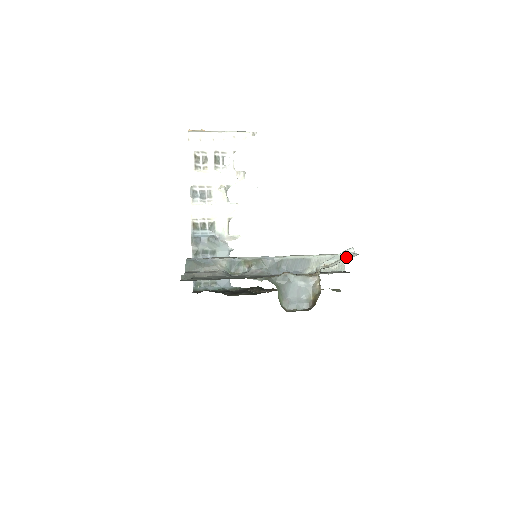
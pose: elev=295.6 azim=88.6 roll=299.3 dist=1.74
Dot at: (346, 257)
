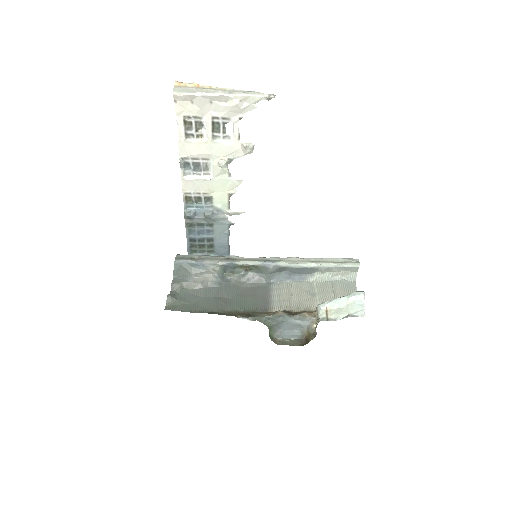
Dot at: (351, 311)
